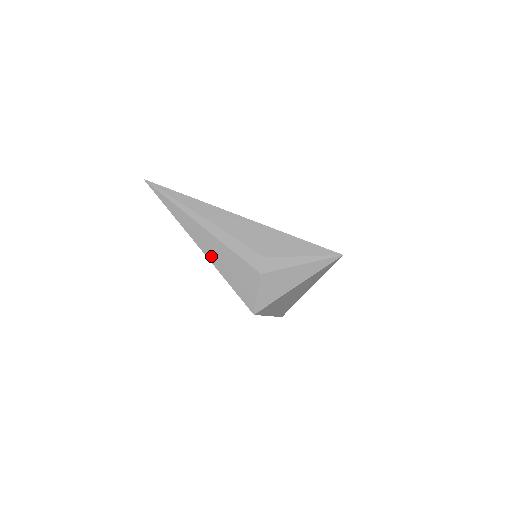
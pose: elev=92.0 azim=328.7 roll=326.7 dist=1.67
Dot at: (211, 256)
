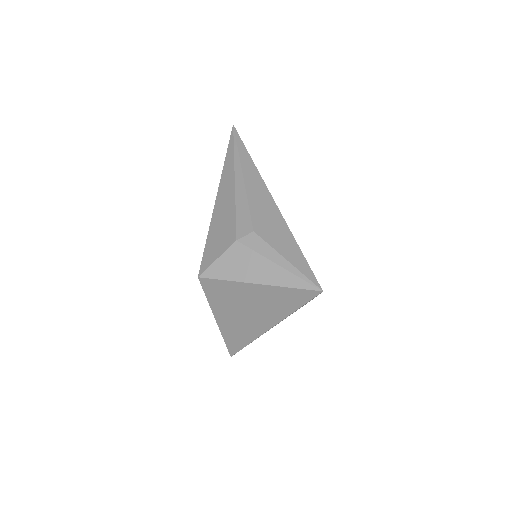
Dot at: (218, 205)
